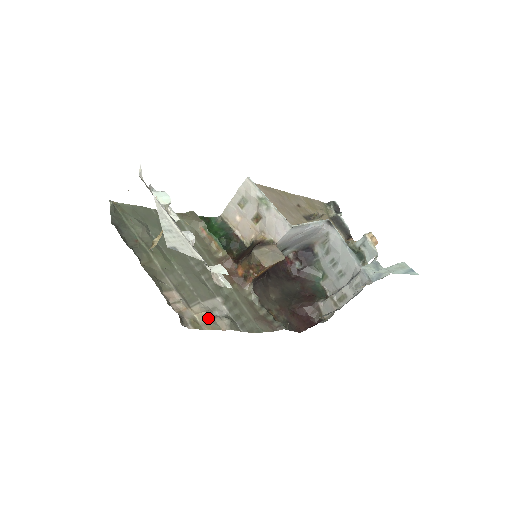
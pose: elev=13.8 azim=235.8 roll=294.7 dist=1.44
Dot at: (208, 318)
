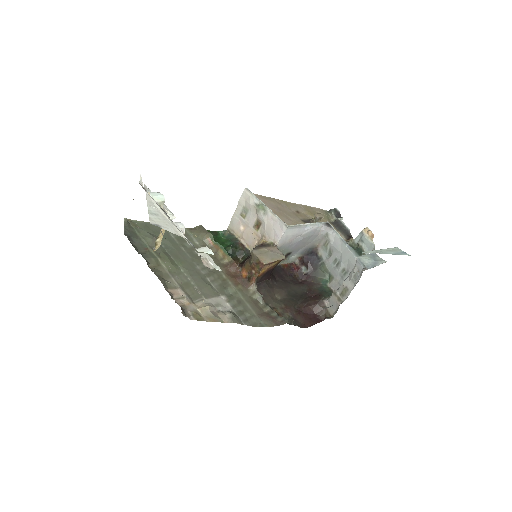
Dot at: (210, 312)
